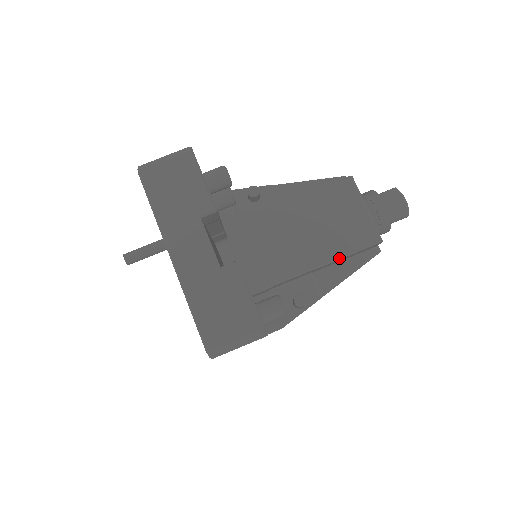
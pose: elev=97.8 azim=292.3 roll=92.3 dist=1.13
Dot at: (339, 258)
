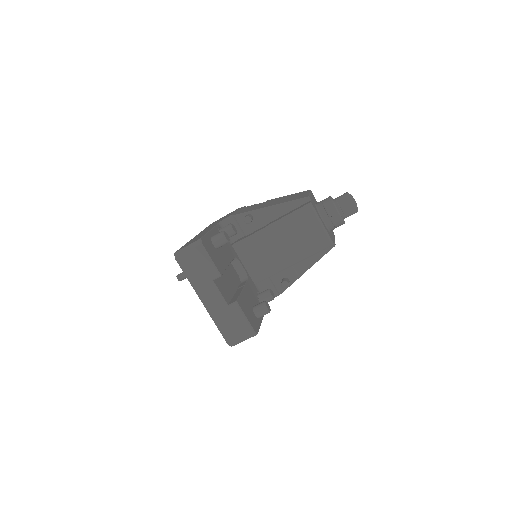
Dot at: (306, 258)
